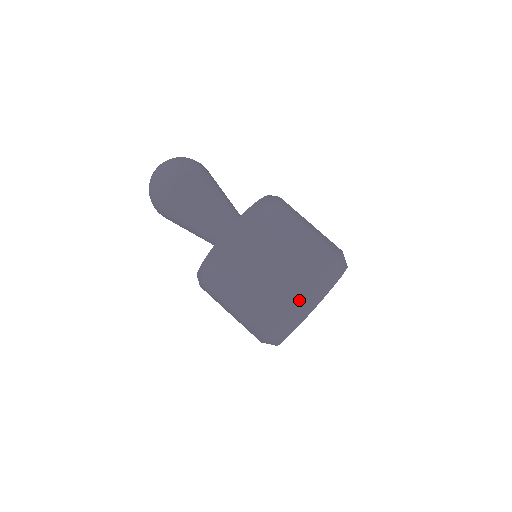
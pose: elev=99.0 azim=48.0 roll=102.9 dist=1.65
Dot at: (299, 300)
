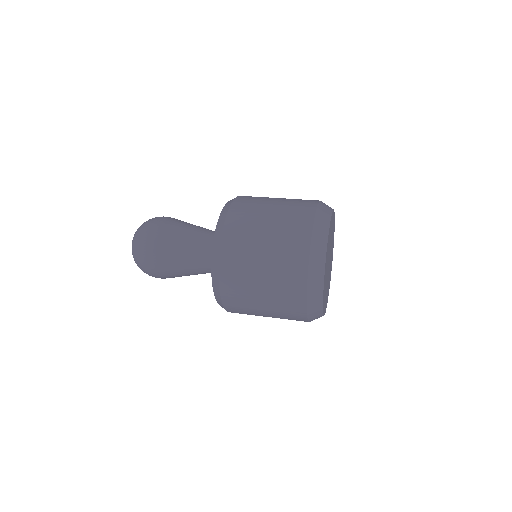
Dot at: (314, 212)
